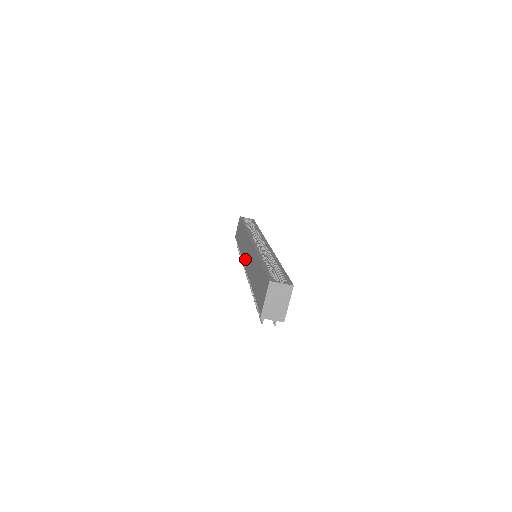
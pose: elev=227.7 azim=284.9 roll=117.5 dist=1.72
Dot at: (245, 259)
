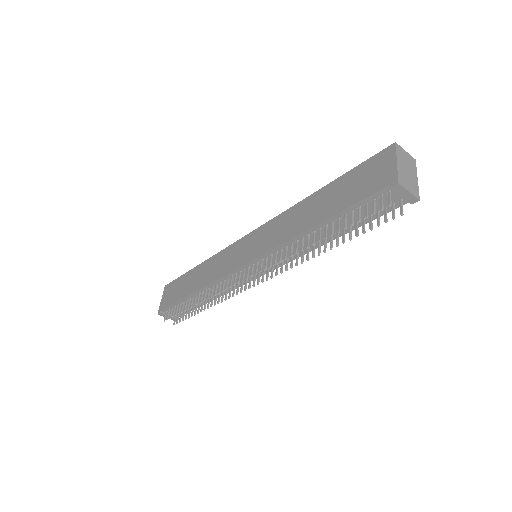
Dot at: (242, 259)
